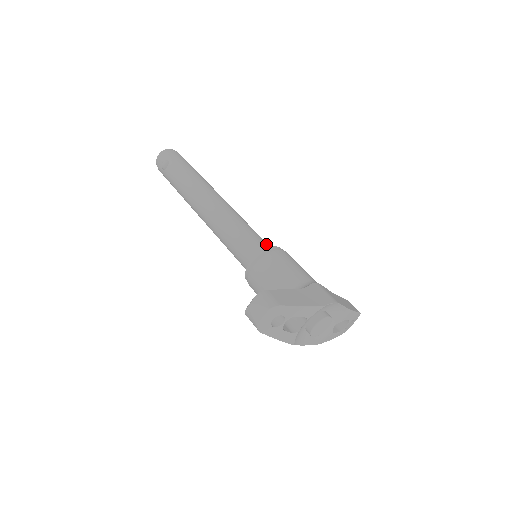
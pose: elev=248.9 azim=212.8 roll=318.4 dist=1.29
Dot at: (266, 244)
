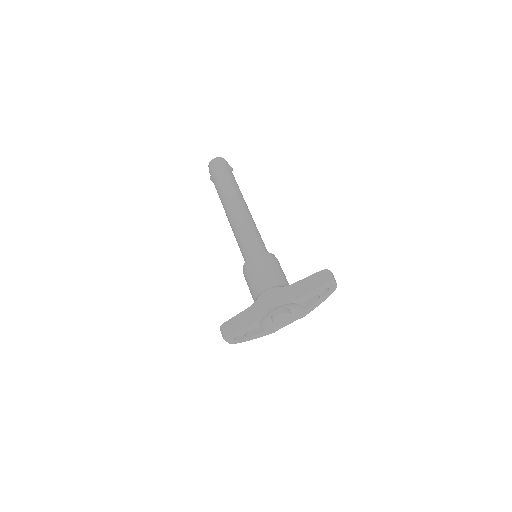
Dot at: (251, 251)
